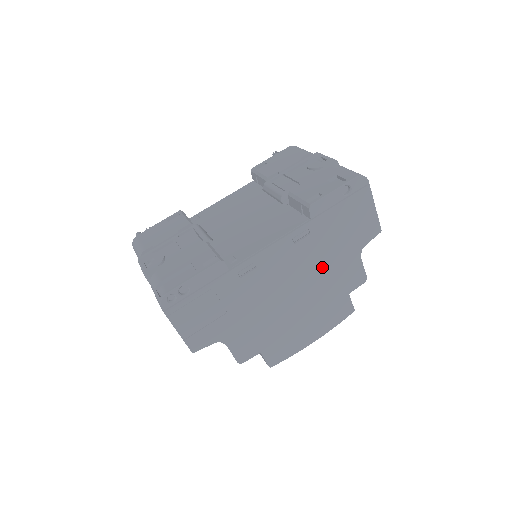
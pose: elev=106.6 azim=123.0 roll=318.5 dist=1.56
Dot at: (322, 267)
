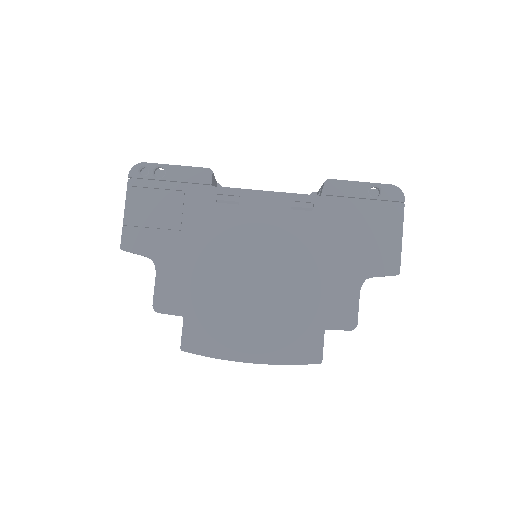
Dot at: (308, 263)
